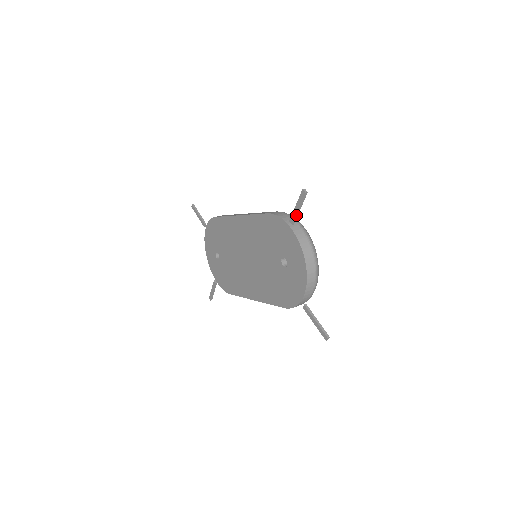
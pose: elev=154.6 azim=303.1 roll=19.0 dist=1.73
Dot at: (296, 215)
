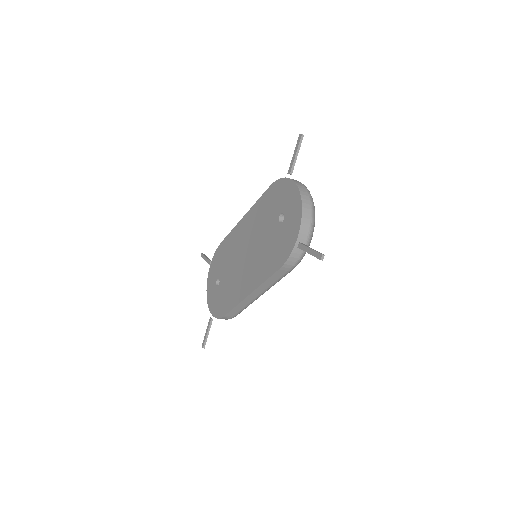
Dot at: (294, 162)
